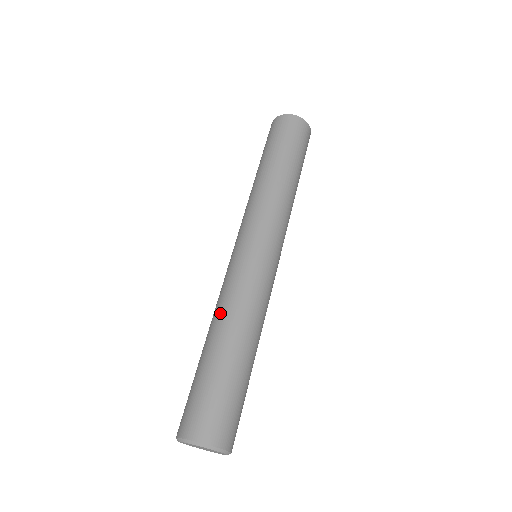
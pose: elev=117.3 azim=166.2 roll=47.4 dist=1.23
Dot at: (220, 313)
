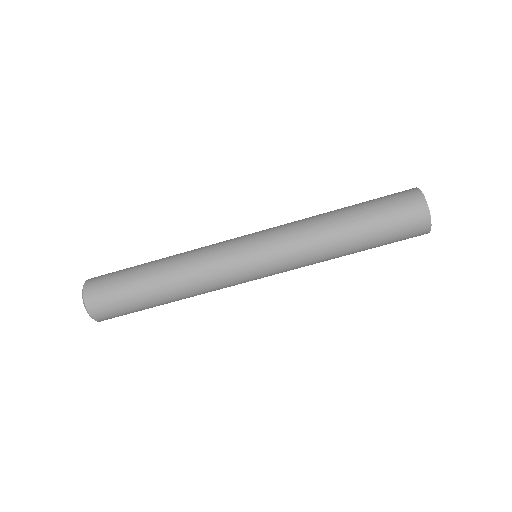
Dot at: (181, 257)
